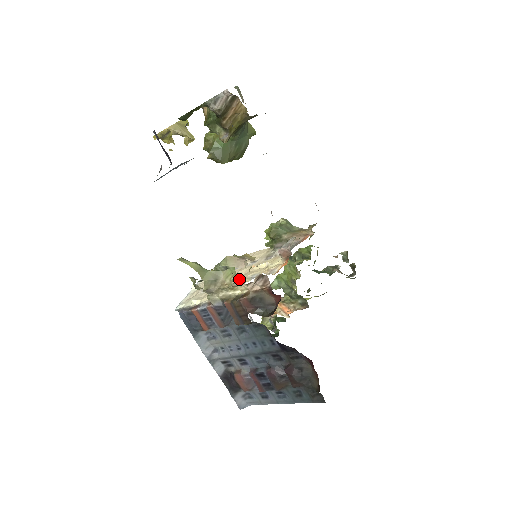
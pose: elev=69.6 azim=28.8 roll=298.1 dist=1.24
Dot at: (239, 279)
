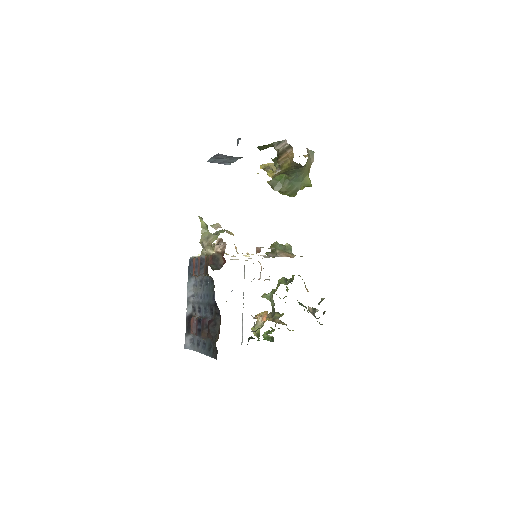
Dot at: occluded
